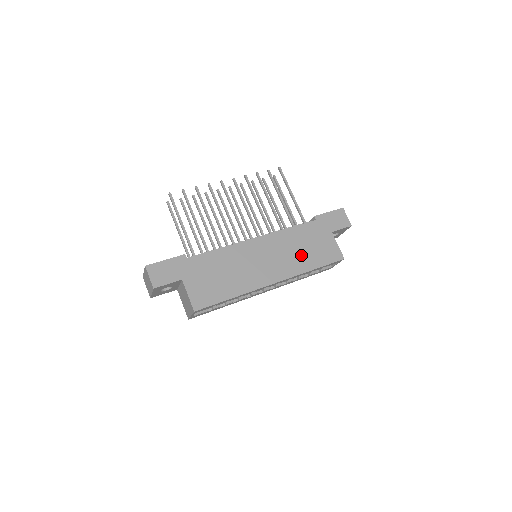
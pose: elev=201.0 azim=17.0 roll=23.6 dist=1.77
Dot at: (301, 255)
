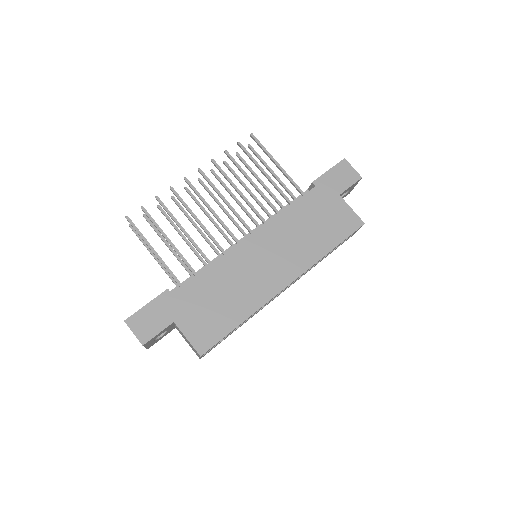
Dot at: (310, 238)
